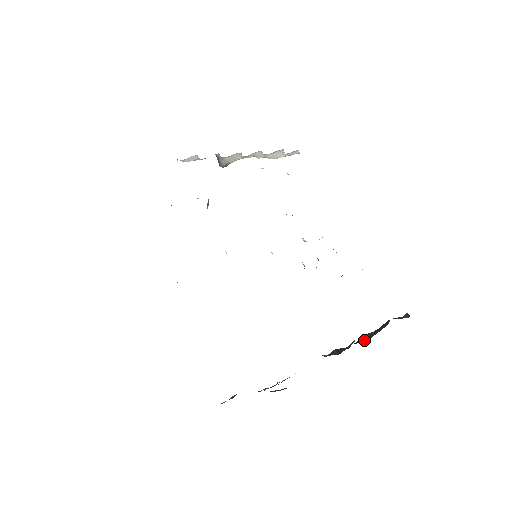
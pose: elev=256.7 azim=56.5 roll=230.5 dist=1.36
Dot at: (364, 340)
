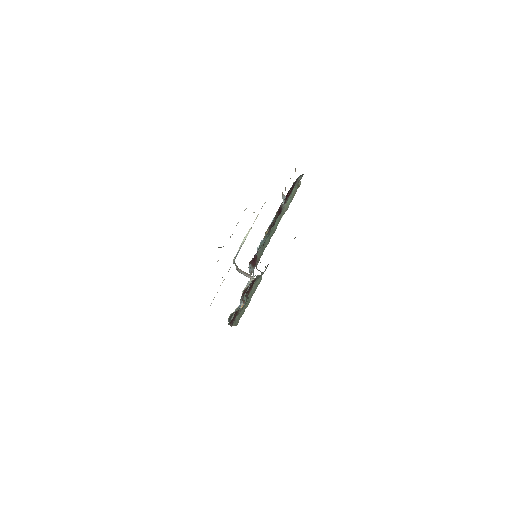
Dot at: occluded
